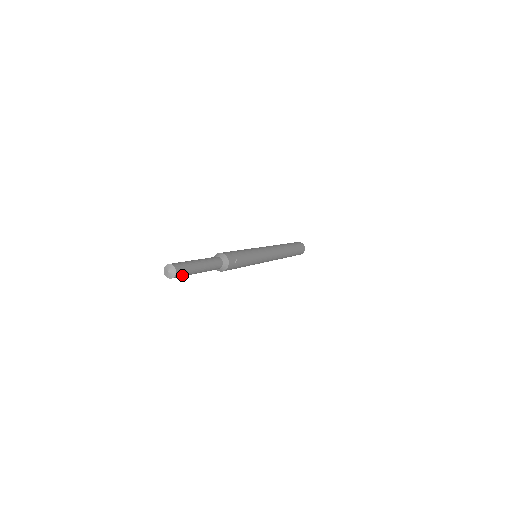
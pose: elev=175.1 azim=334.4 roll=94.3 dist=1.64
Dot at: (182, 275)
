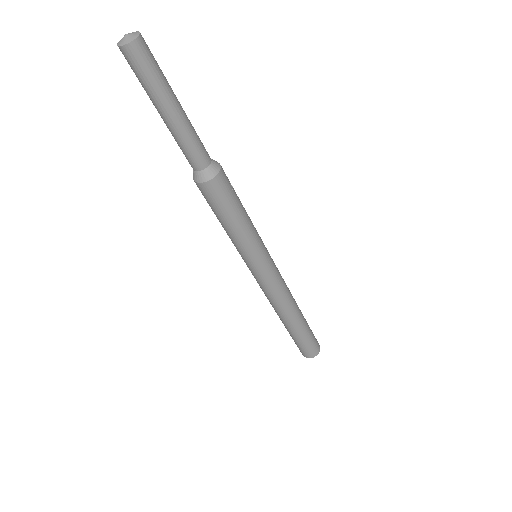
Dot at: (147, 64)
